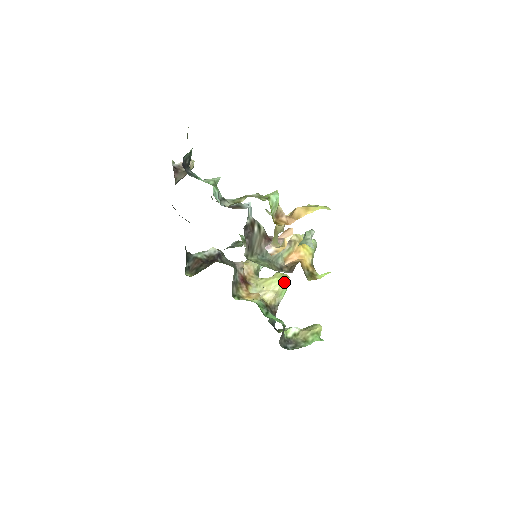
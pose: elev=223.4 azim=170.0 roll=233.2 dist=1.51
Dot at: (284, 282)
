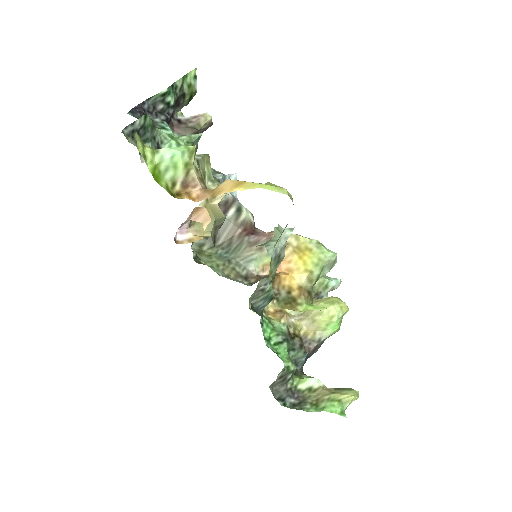
Dot at: (331, 312)
